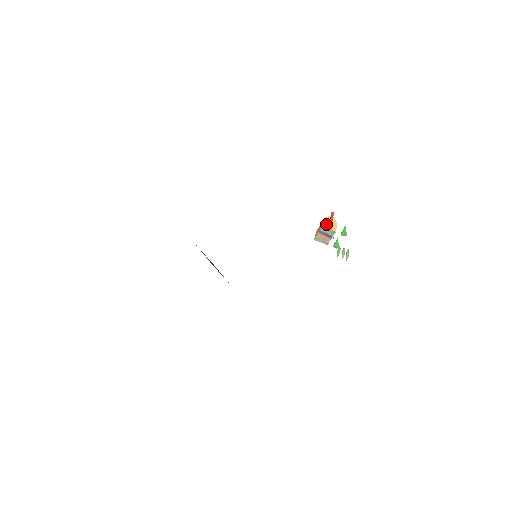
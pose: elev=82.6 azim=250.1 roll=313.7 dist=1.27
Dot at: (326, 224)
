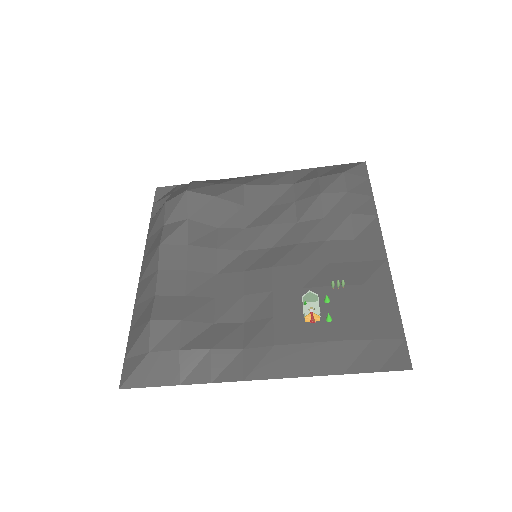
Dot at: (308, 320)
